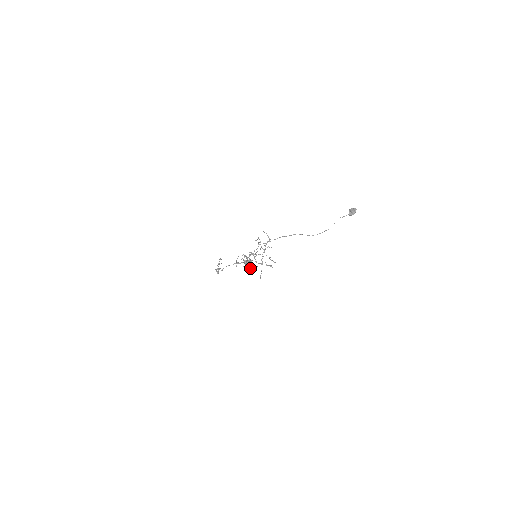
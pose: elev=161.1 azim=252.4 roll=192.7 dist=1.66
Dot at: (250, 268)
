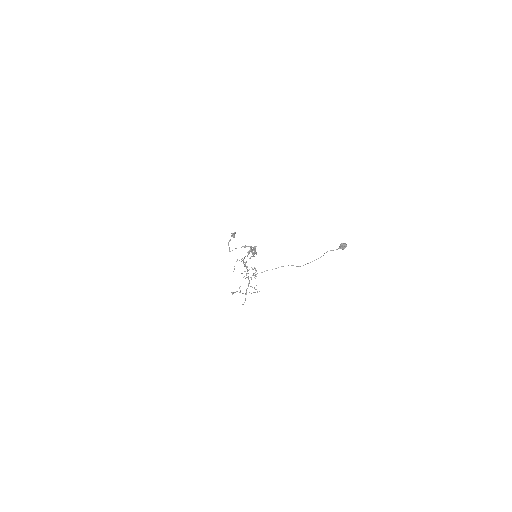
Dot at: occluded
